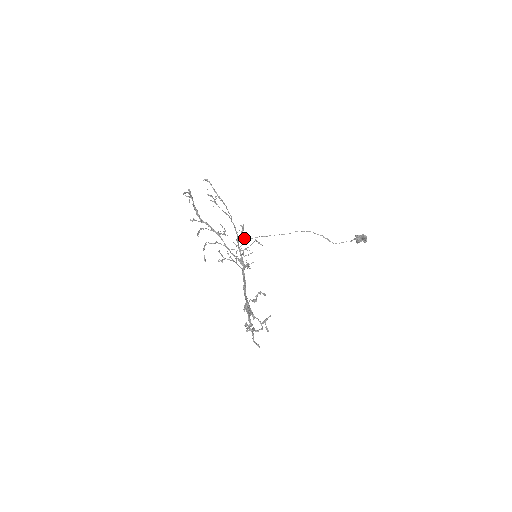
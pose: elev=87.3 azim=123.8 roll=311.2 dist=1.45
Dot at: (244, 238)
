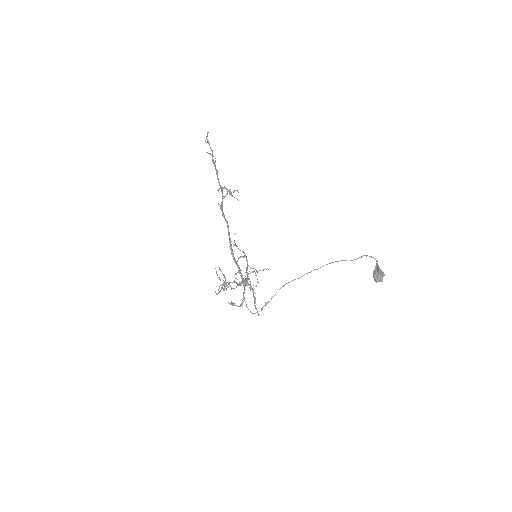
Dot at: (262, 309)
